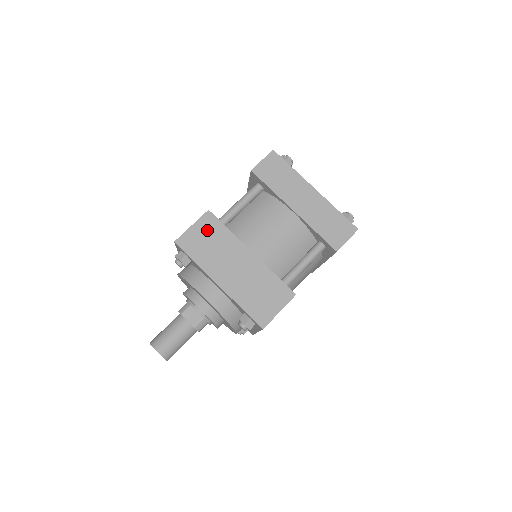
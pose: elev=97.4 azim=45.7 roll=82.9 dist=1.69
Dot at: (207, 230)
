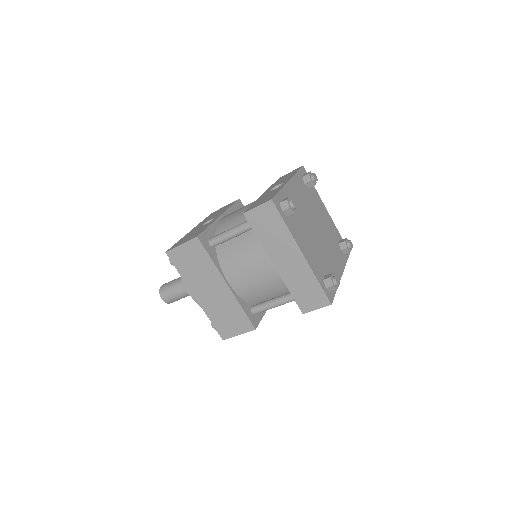
Dot at: (193, 253)
